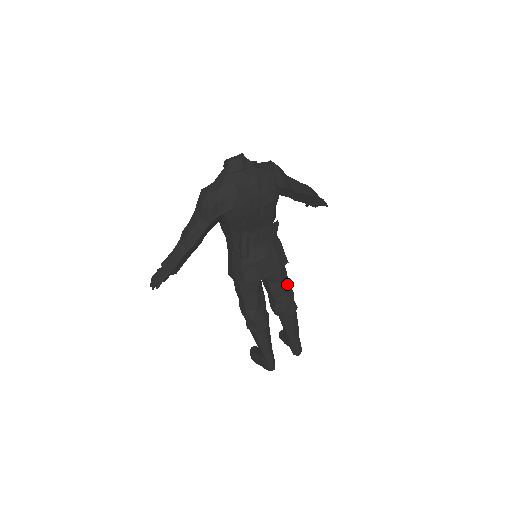
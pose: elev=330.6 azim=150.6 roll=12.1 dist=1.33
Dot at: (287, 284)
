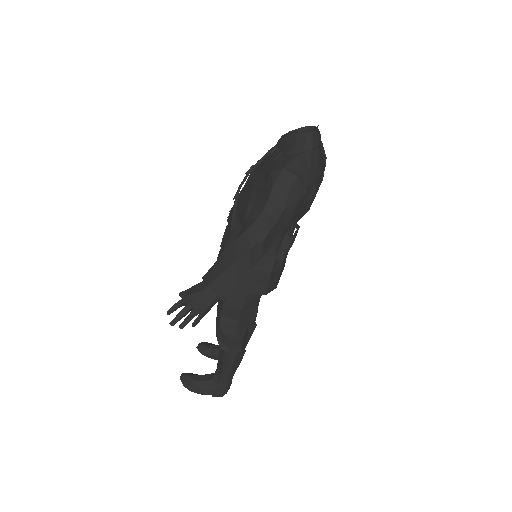
Dot at: occluded
